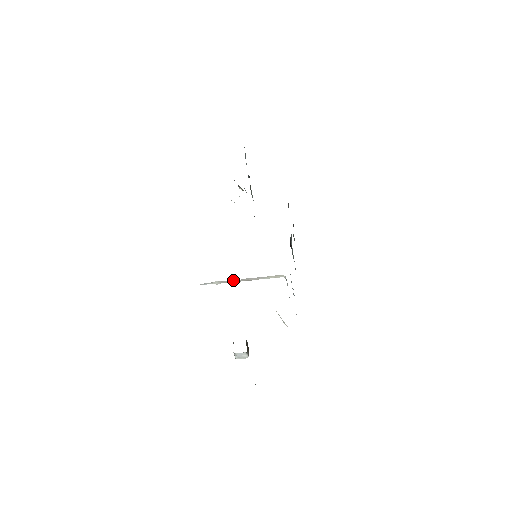
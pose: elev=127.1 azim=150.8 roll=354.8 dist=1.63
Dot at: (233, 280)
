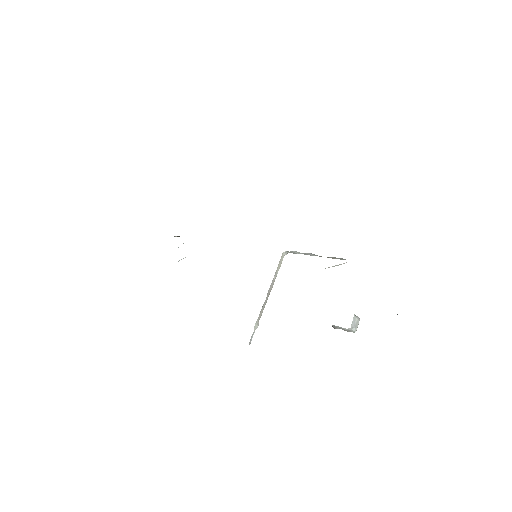
Dot at: (263, 306)
